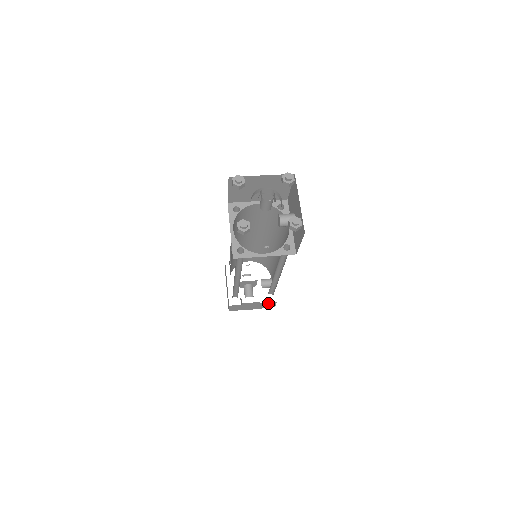
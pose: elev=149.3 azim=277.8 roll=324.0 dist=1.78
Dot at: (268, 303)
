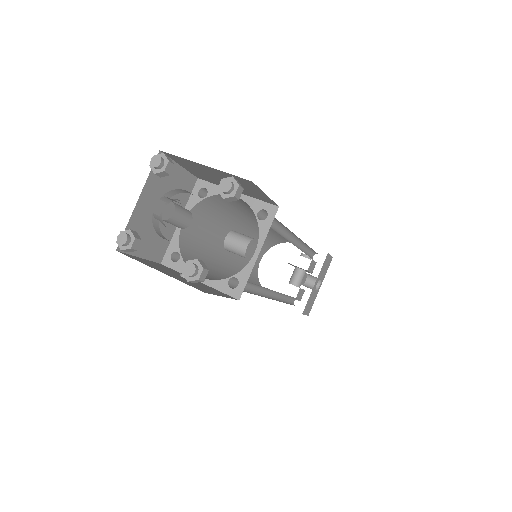
Dot at: occluded
